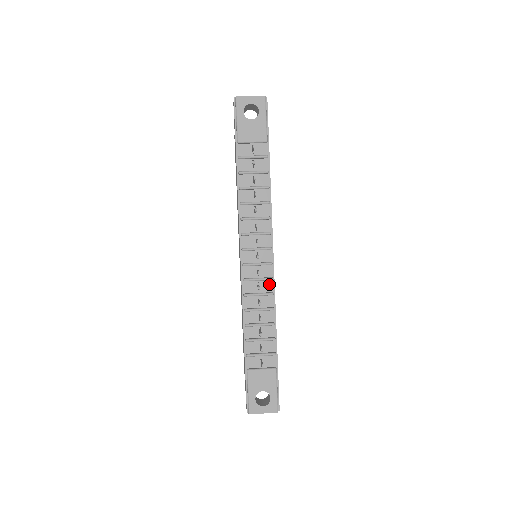
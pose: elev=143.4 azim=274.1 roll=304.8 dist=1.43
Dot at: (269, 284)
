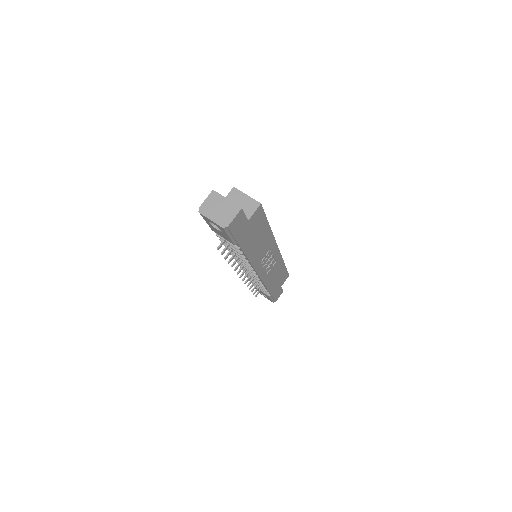
Dot at: occluded
